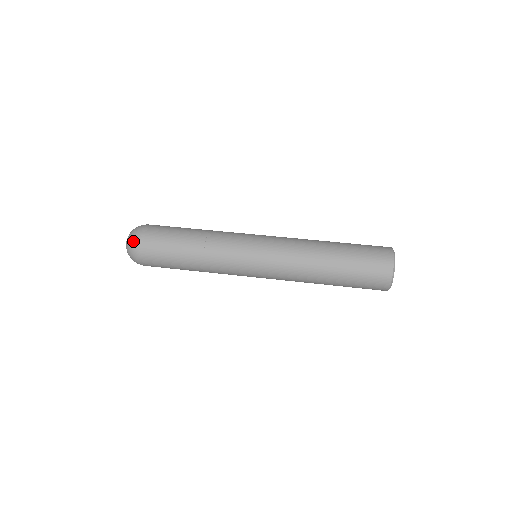
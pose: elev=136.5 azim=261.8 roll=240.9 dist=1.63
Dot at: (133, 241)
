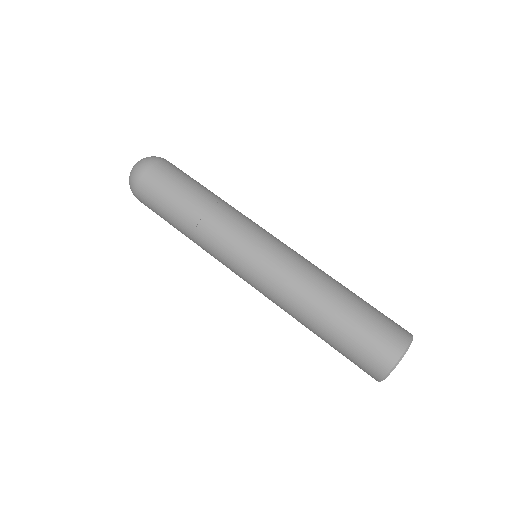
Dot at: (131, 184)
